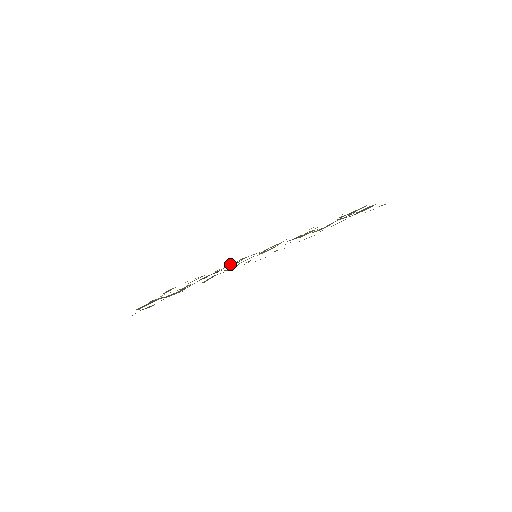
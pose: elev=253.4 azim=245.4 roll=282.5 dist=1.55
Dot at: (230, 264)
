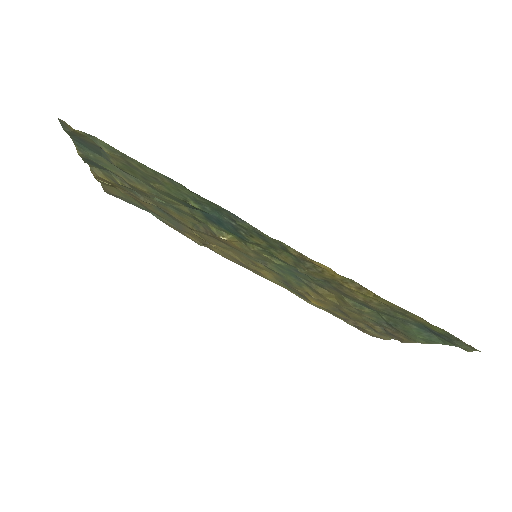
Dot at: (200, 243)
